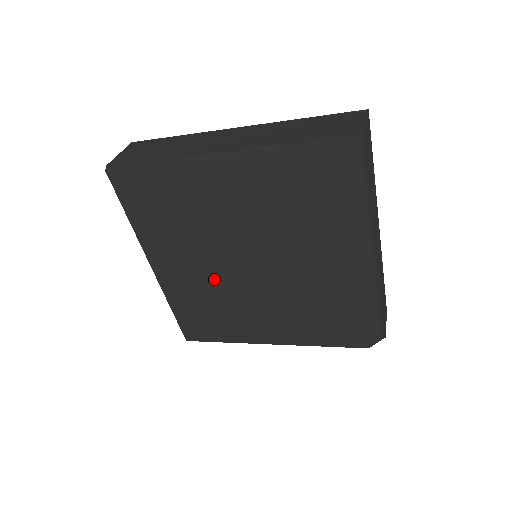
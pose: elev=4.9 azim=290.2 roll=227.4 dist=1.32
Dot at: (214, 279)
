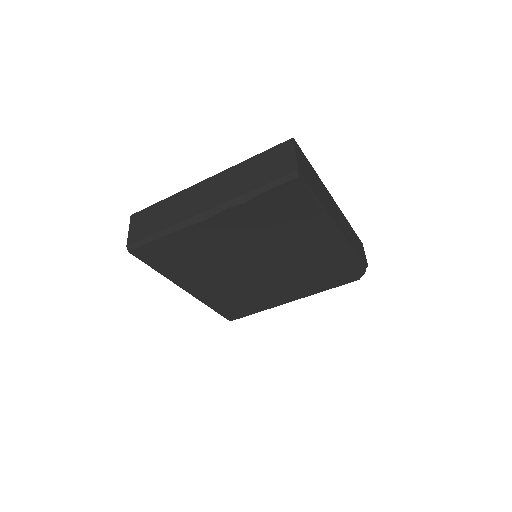
Dot at: (233, 282)
